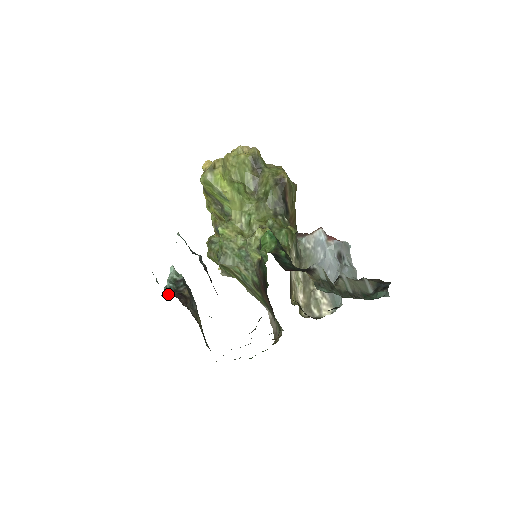
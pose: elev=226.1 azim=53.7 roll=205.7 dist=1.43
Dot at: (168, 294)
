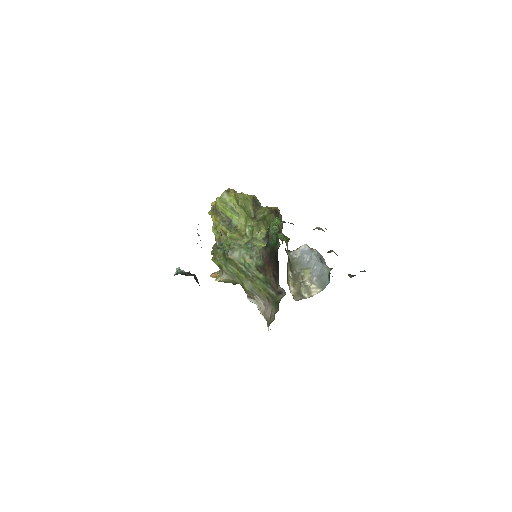
Dot at: occluded
